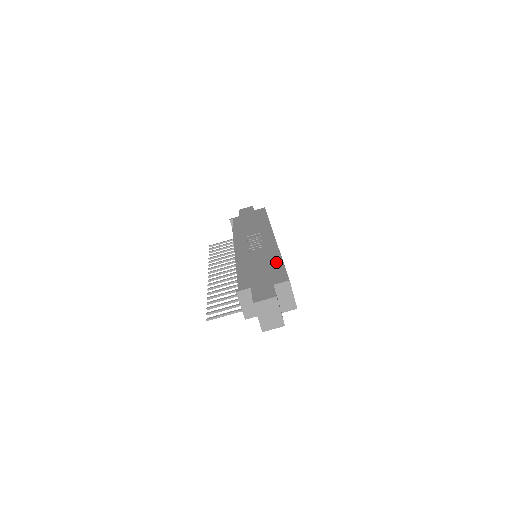
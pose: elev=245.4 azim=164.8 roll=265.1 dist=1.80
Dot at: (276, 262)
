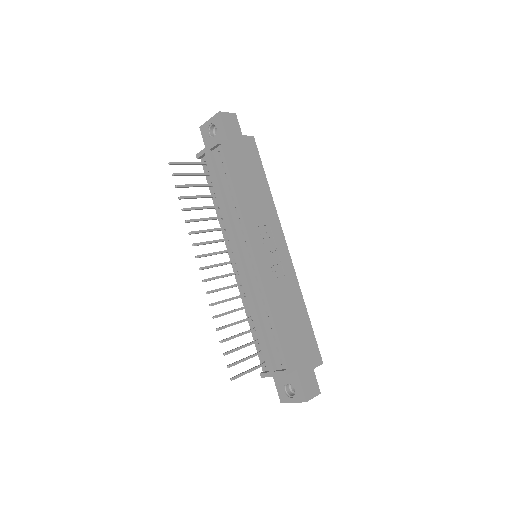
Dot at: (305, 319)
